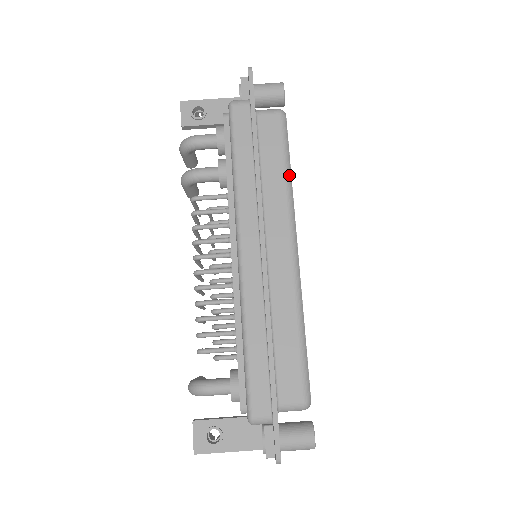
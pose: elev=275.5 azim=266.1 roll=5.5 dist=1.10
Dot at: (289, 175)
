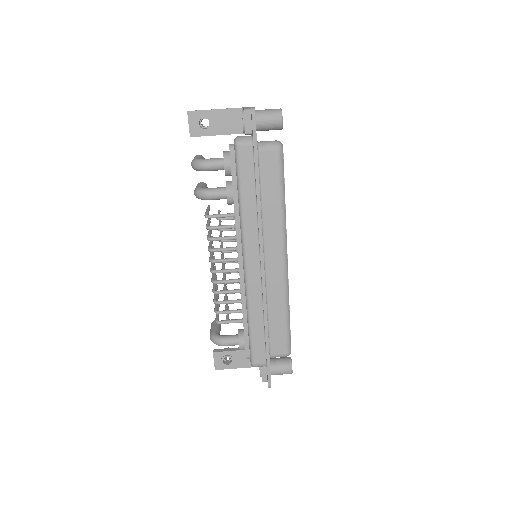
Dot at: (283, 203)
